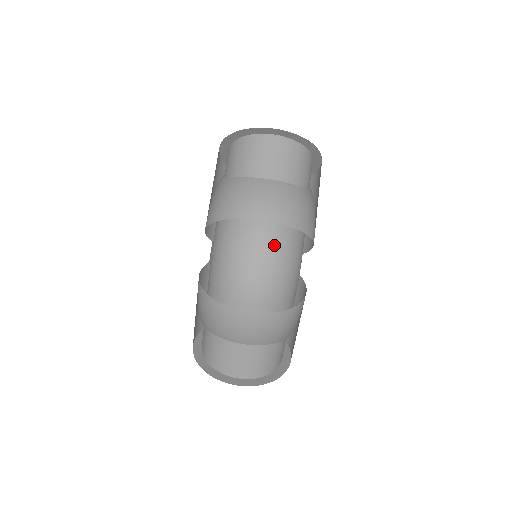
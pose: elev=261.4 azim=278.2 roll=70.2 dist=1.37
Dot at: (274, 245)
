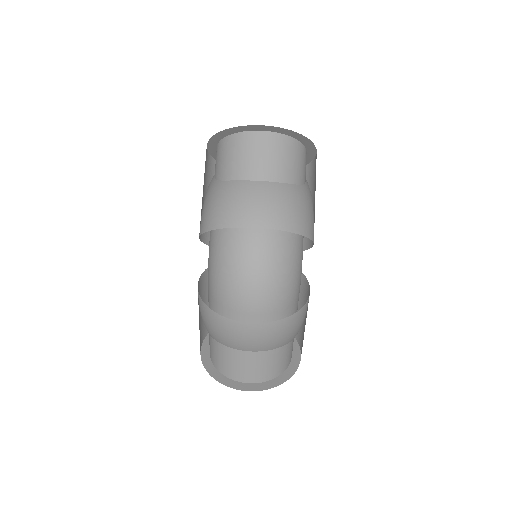
Dot at: (271, 252)
